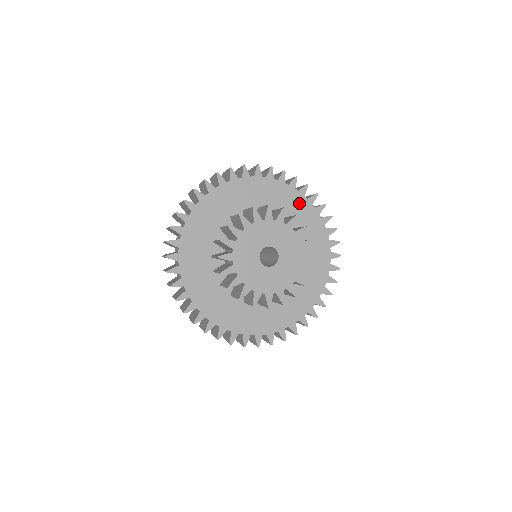
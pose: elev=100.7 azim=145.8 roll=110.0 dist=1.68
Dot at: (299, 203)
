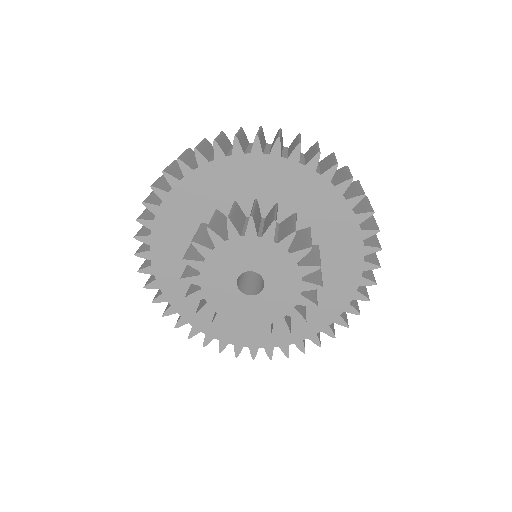
Dot at: (230, 170)
